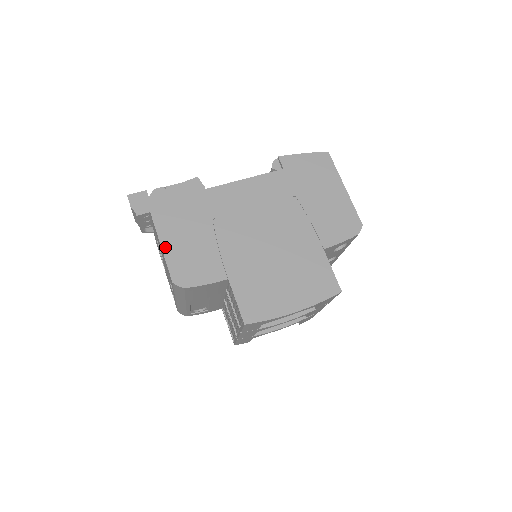
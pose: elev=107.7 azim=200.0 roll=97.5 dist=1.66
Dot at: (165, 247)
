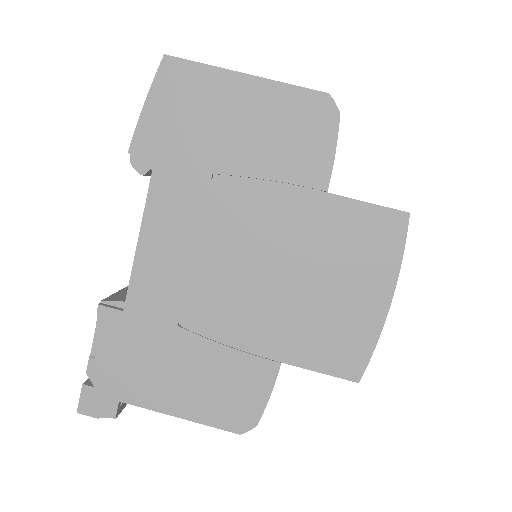
Dot at: (183, 414)
